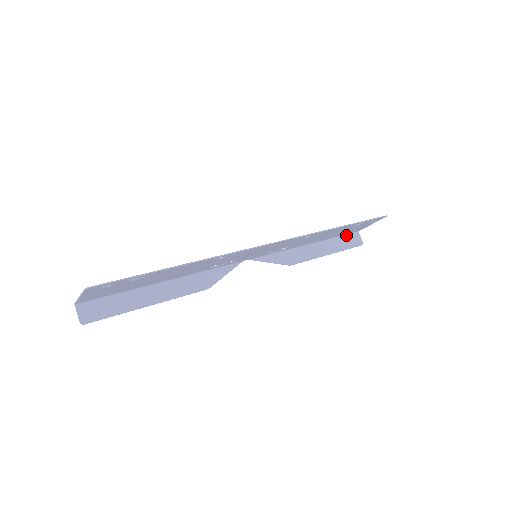
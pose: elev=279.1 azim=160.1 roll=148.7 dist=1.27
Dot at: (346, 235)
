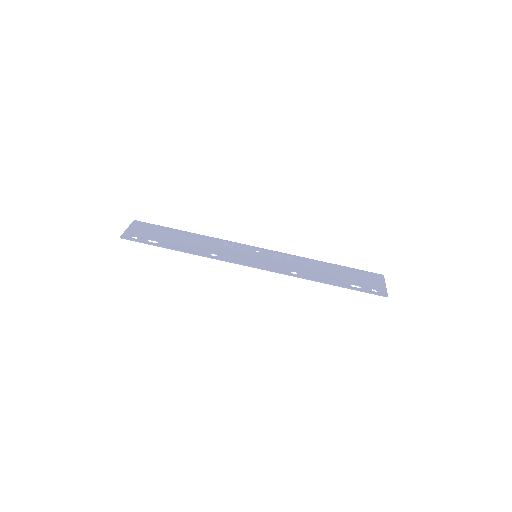
Dot at: (367, 272)
